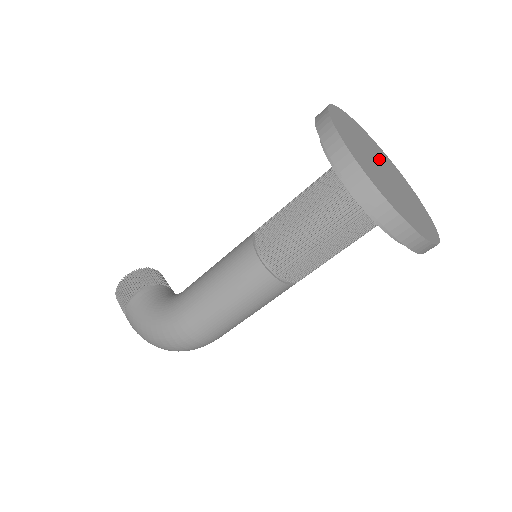
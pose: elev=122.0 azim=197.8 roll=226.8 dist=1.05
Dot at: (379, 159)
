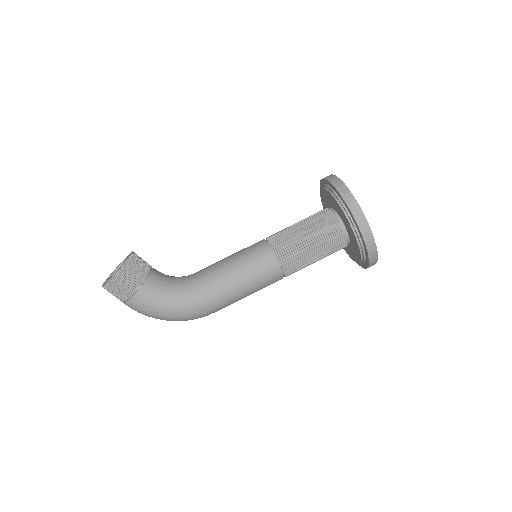
Dot at: occluded
